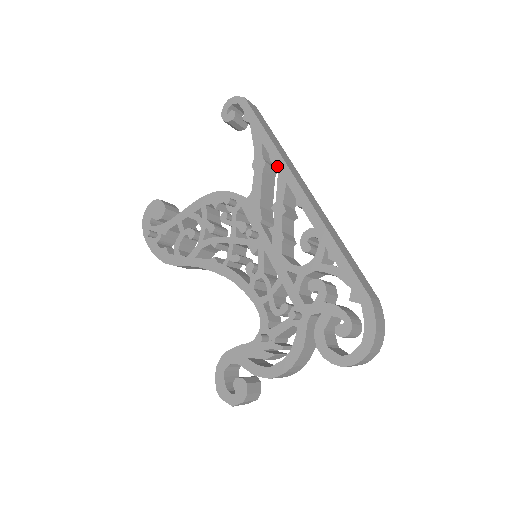
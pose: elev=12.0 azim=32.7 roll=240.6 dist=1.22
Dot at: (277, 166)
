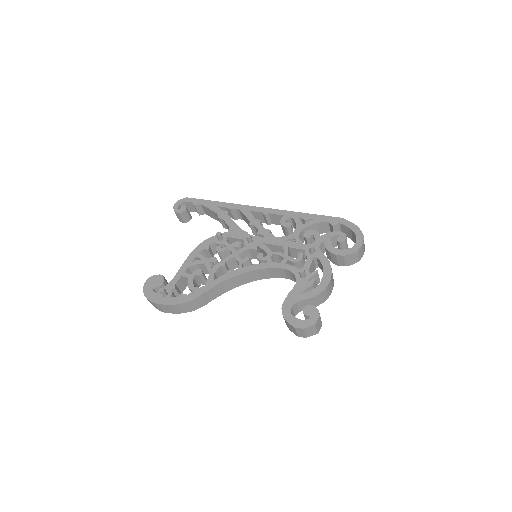
Dot at: (237, 208)
